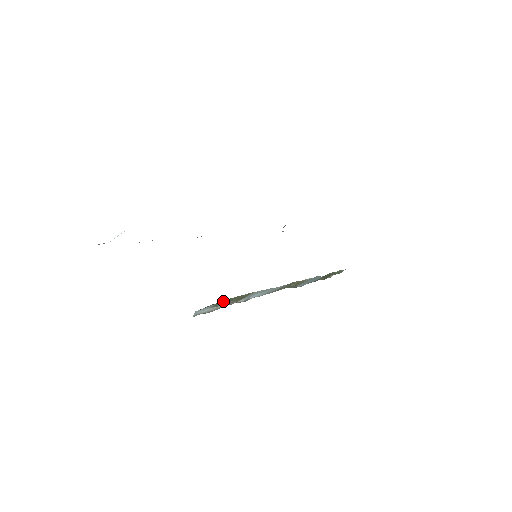
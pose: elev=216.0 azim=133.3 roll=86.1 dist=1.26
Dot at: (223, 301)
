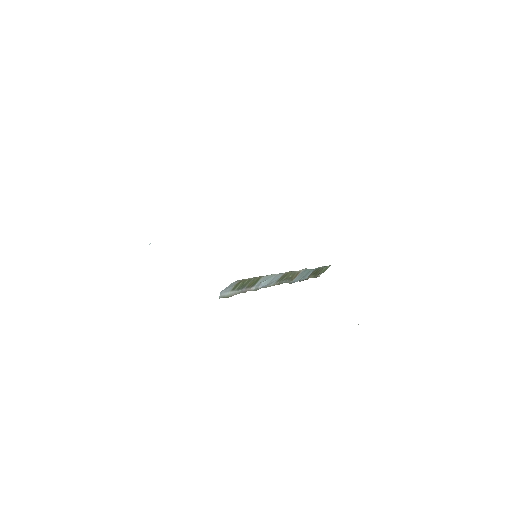
Dot at: (240, 284)
